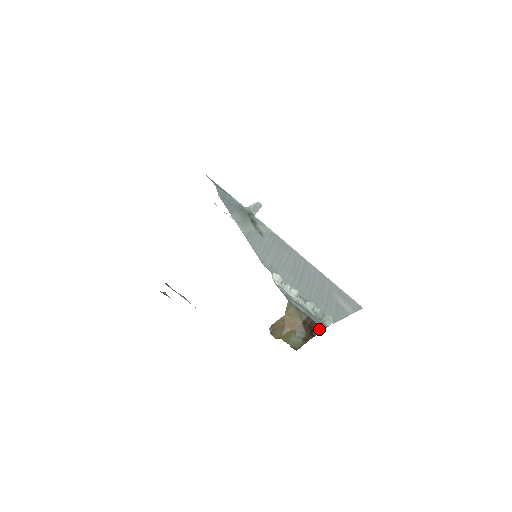
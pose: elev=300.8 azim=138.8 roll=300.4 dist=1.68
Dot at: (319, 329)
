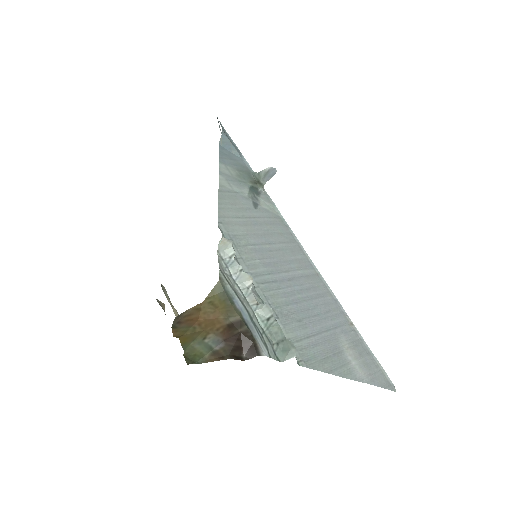
Dot at: (255, 351)
